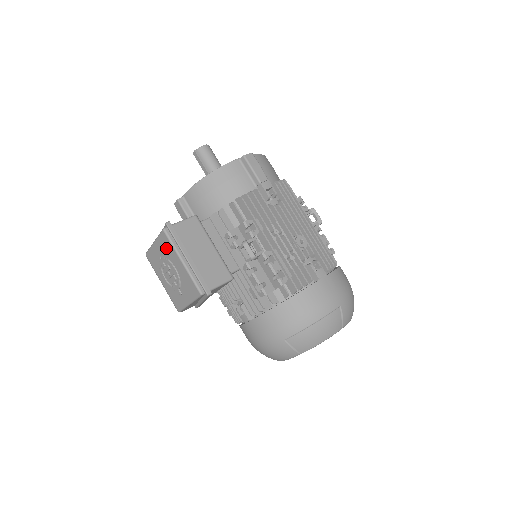
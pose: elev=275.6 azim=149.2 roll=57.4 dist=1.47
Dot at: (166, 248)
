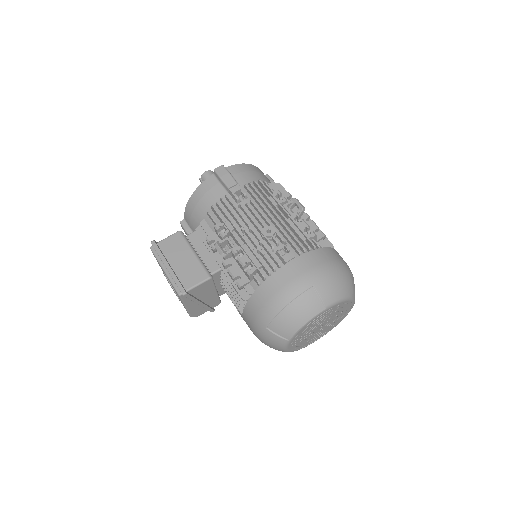
Dot at: occluded
